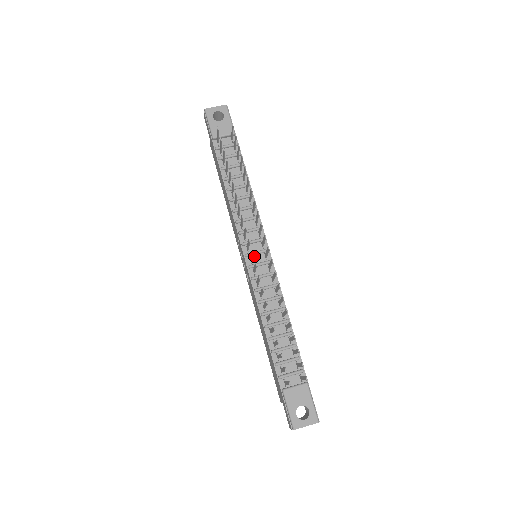
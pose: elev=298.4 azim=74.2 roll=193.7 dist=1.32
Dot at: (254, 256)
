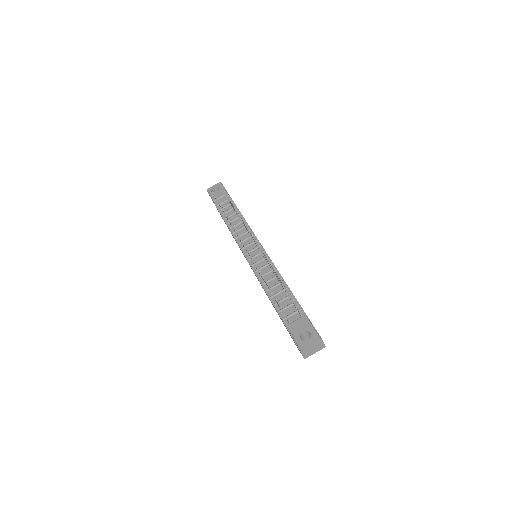
Dot at: (251, 253)
